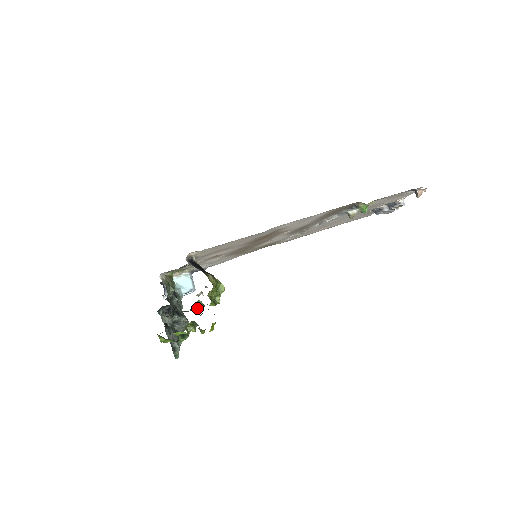
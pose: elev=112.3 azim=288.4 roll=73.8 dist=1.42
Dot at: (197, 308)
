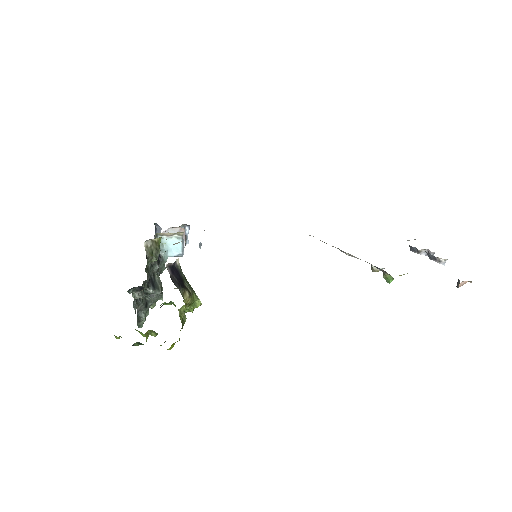
Dot at: (169, 304)
